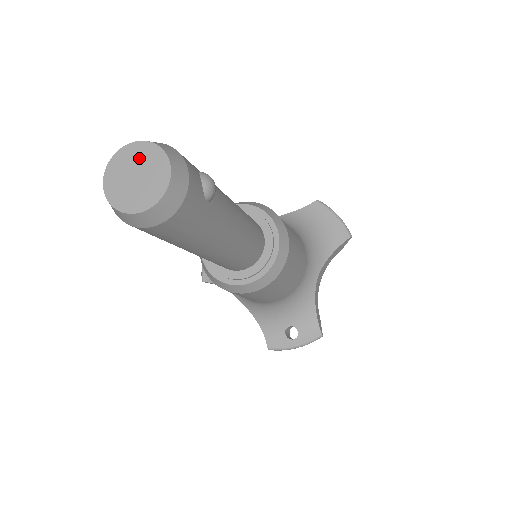
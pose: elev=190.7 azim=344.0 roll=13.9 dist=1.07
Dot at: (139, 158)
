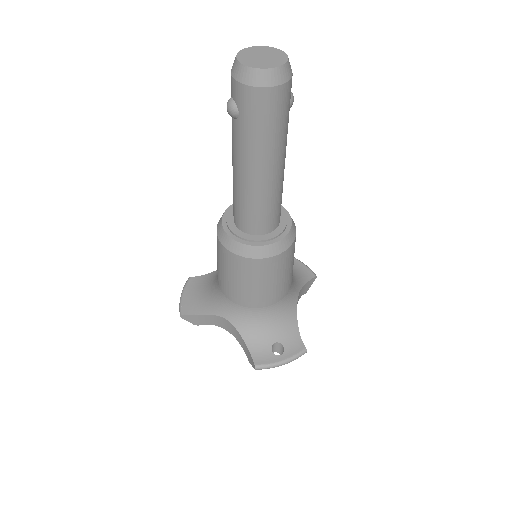
Dot at: (262, 51)
